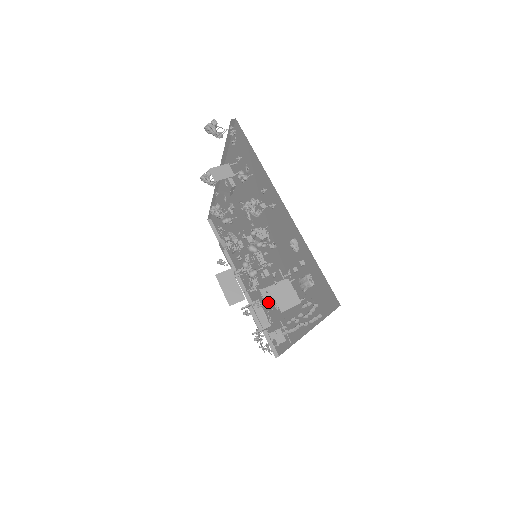
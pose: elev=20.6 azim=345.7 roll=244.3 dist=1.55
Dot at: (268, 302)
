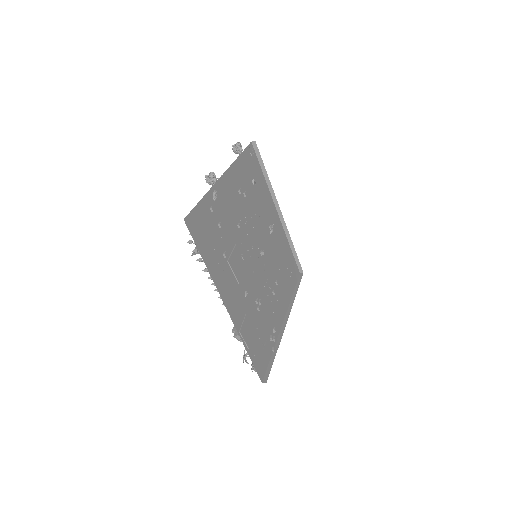
Dot at: occluded
